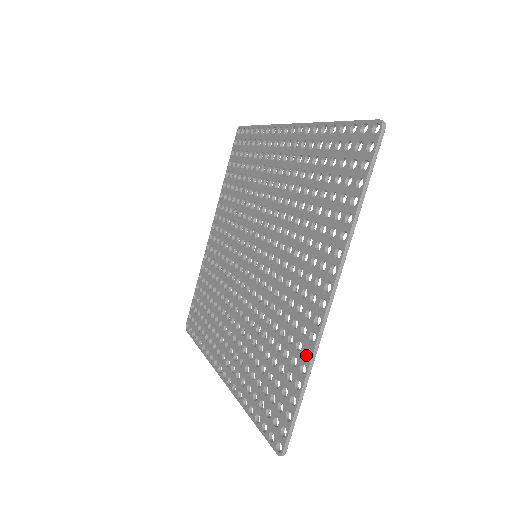
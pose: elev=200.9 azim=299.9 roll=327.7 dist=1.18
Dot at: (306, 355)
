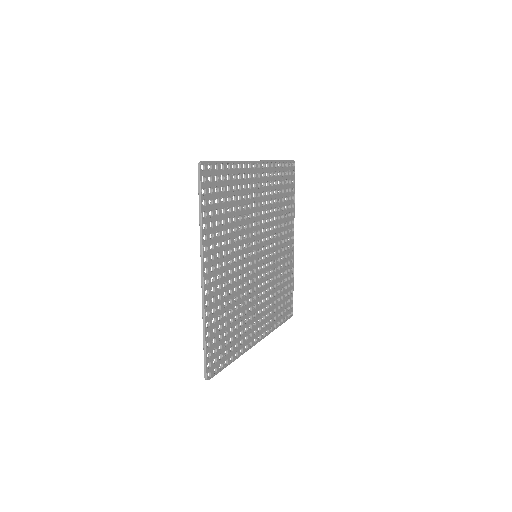
Dot at: (271, 327)
